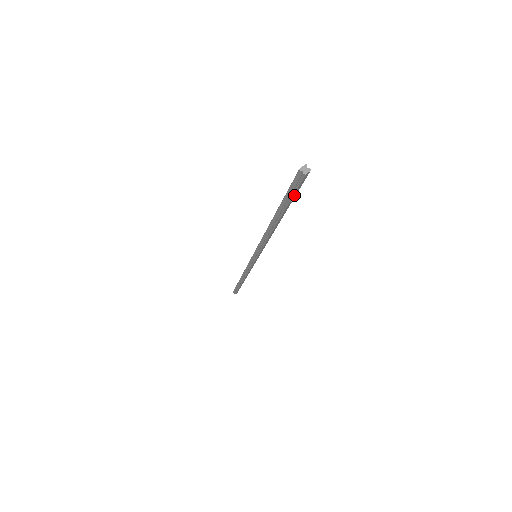
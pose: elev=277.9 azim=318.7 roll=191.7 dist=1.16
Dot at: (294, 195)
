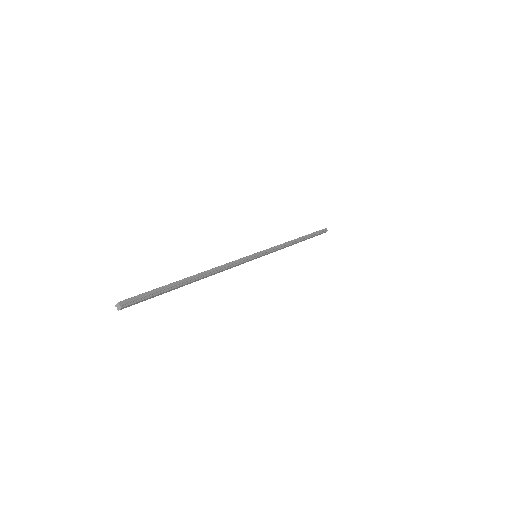
Dot at: (153, 297)
